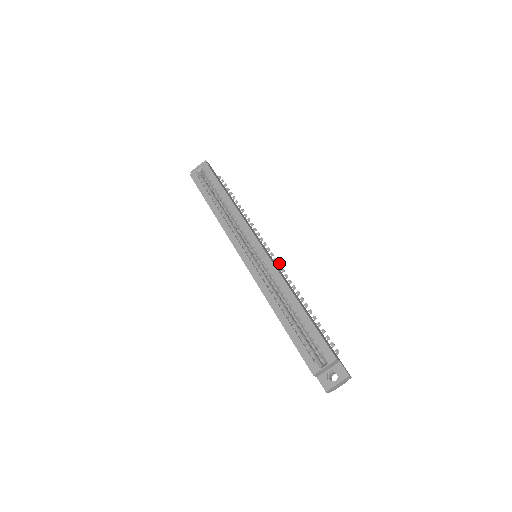
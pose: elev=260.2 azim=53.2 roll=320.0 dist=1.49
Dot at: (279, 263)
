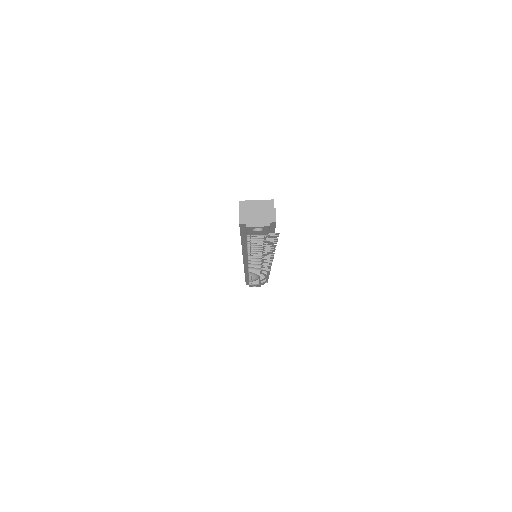
Dot at: (272, 261)
